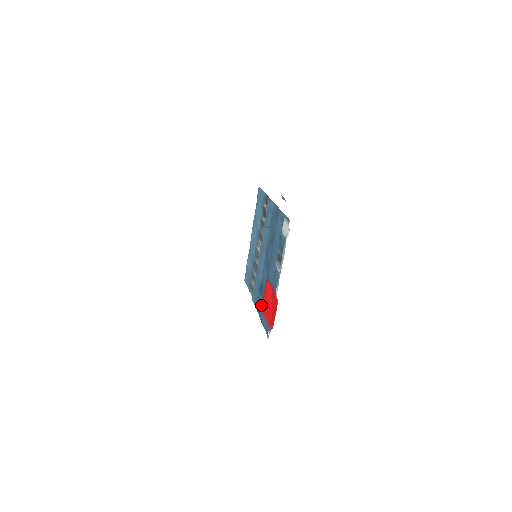
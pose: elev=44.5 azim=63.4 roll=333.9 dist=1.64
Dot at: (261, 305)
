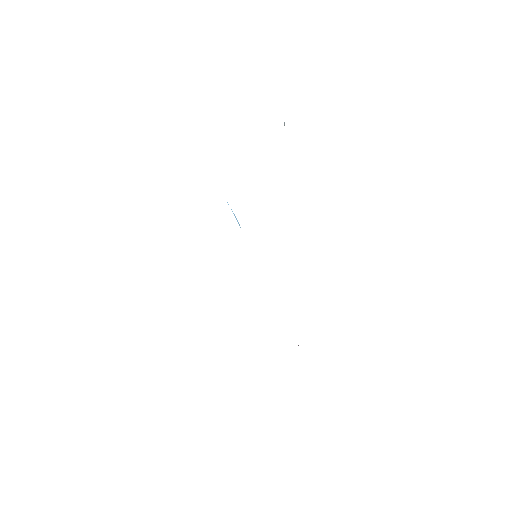
Dot at: occluded
